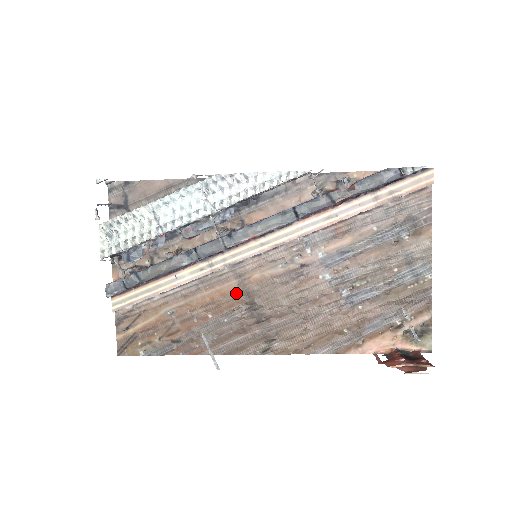
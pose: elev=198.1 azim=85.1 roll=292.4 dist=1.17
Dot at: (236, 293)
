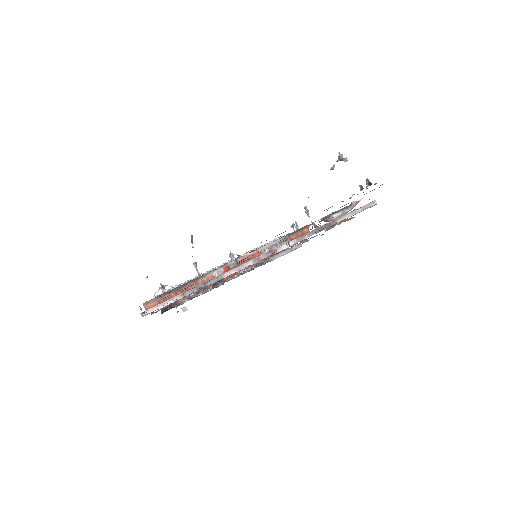
Dot at: occluded
